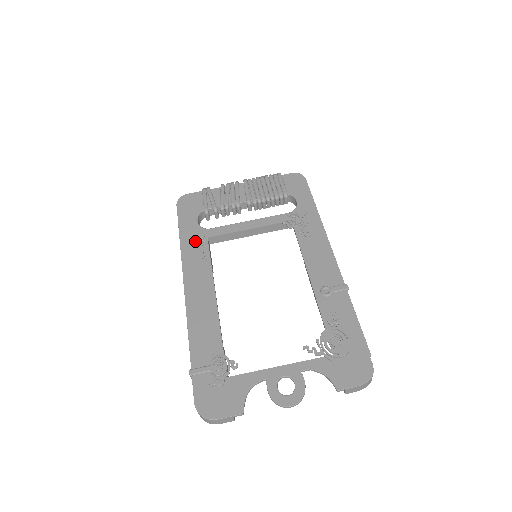
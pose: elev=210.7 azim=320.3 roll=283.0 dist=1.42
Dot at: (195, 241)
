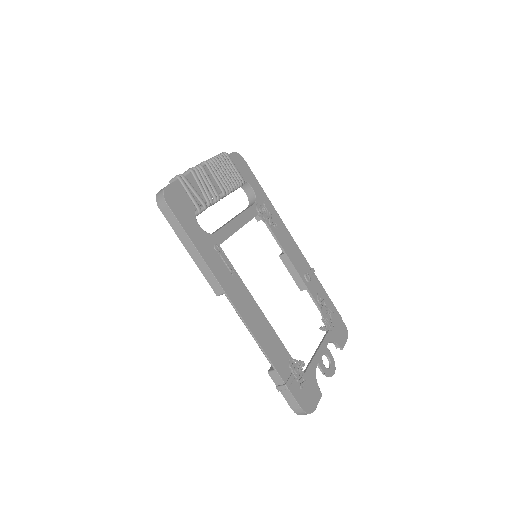
Dot at: (213, 252)
